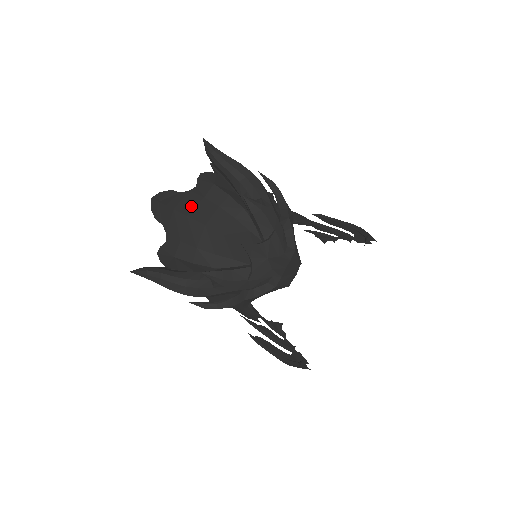
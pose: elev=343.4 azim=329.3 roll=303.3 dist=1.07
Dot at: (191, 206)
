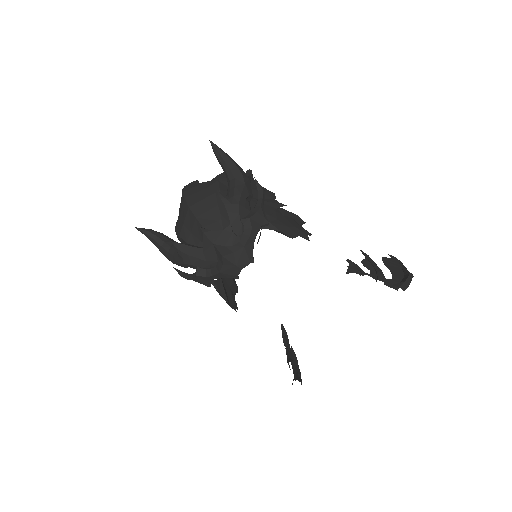
Dot at: (193, 192)
